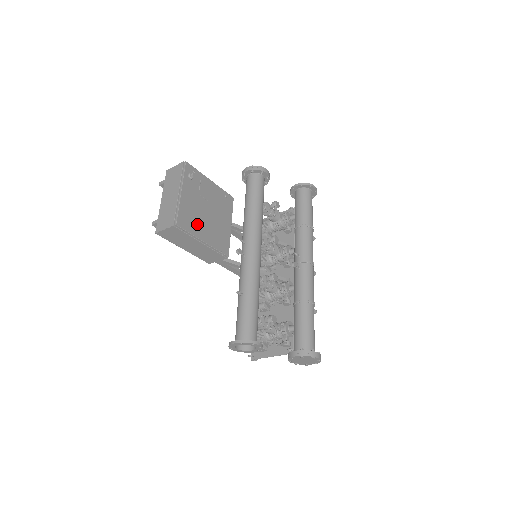
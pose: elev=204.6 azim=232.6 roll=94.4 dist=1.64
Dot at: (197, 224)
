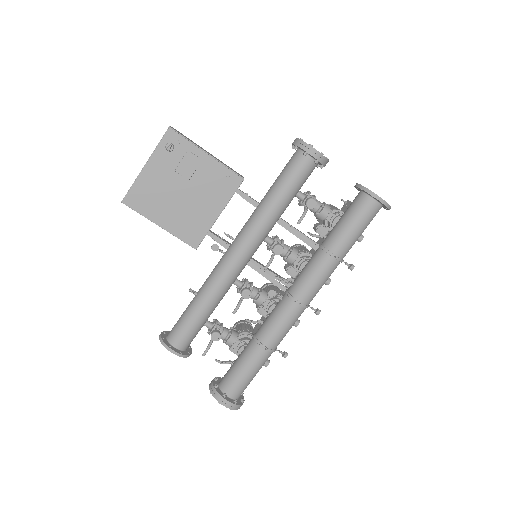
Dot at: (157, 205)
